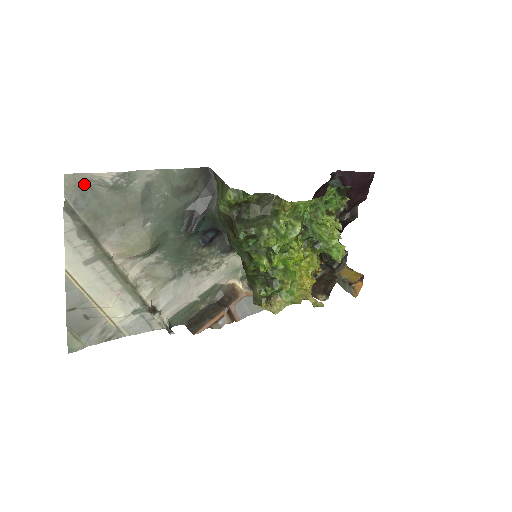
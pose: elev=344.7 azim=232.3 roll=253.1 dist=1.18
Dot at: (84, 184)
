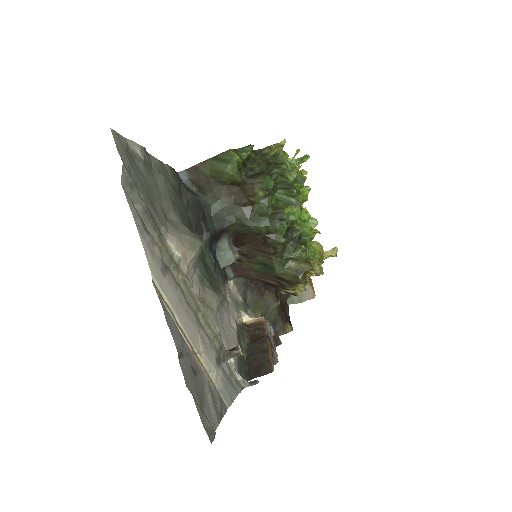
Dot at: (126, 150)
